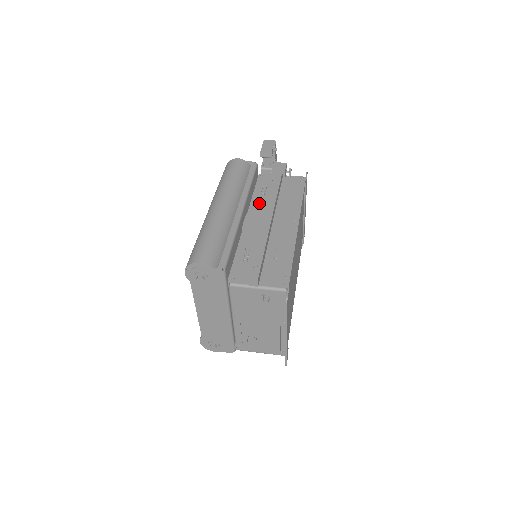
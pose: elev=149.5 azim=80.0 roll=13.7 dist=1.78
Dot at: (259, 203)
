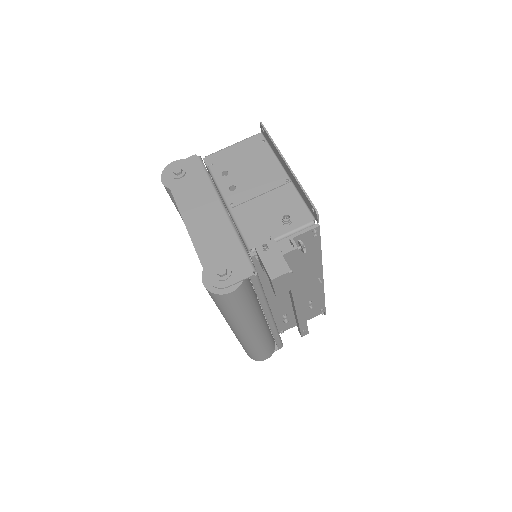
Dot at: occluded
